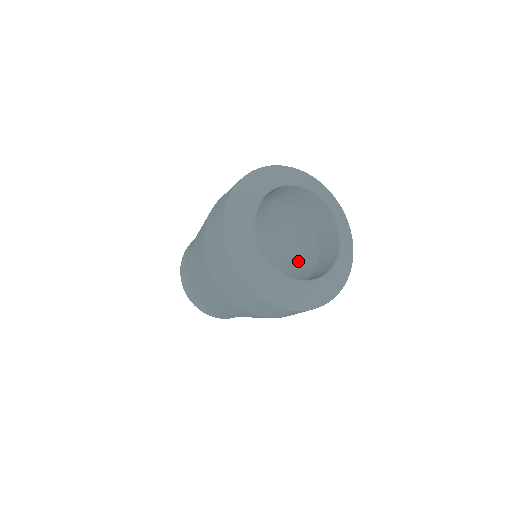
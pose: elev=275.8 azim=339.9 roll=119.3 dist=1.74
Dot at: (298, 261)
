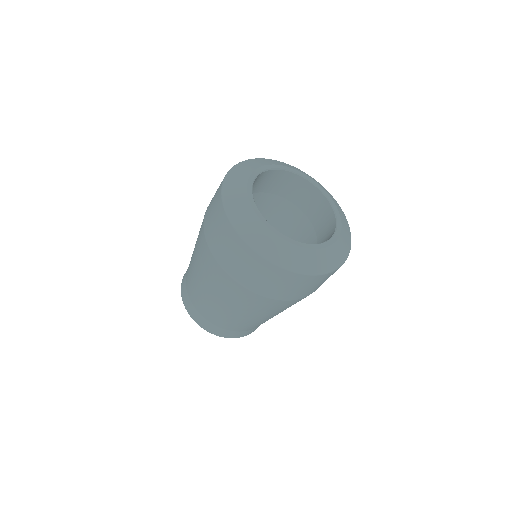
Dot at: (287, 232)
